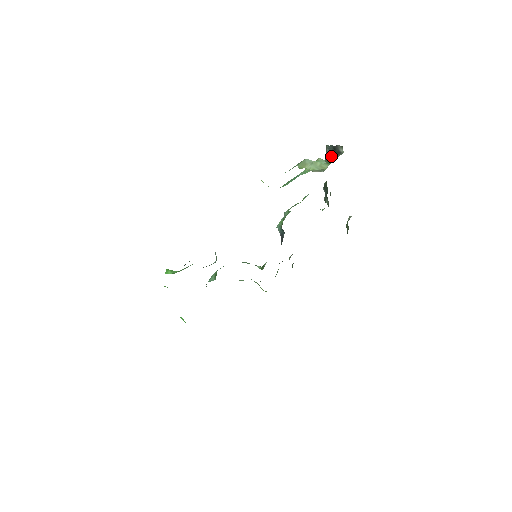
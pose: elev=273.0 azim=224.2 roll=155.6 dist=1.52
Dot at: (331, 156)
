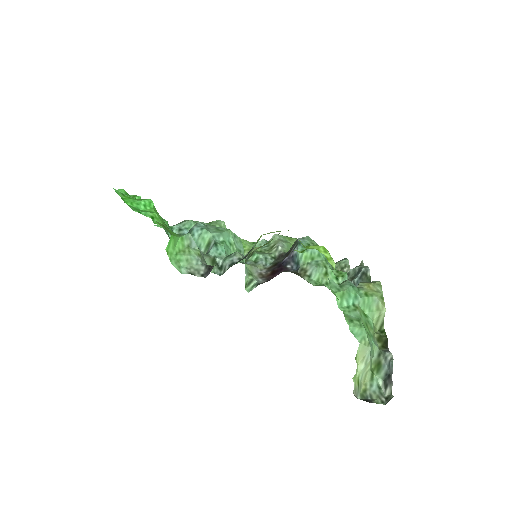
Dot at: (381, 371)
